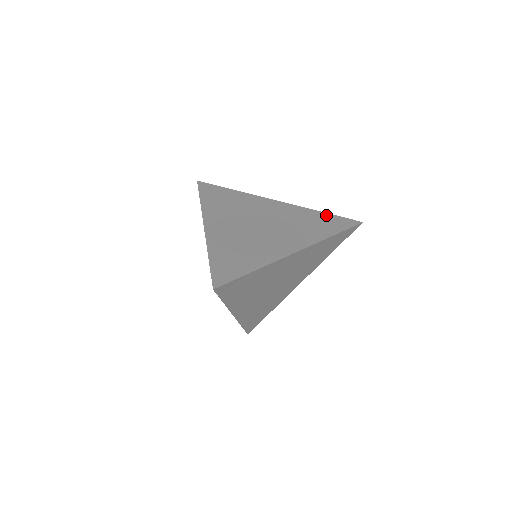
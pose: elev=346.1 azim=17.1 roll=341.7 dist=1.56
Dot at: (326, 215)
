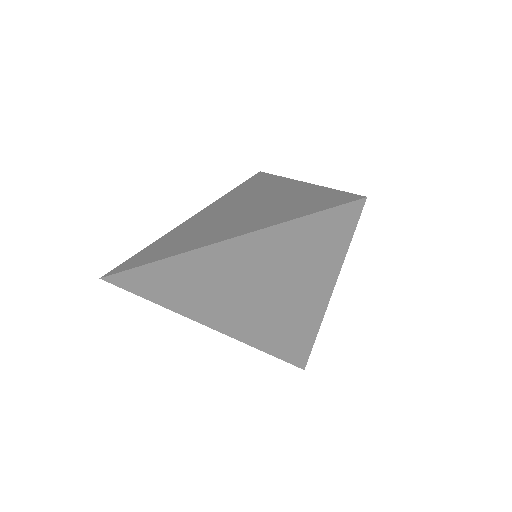
Dot at: (239, 187)
